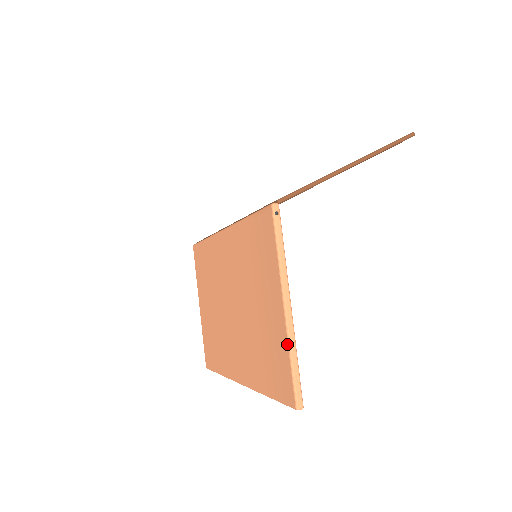
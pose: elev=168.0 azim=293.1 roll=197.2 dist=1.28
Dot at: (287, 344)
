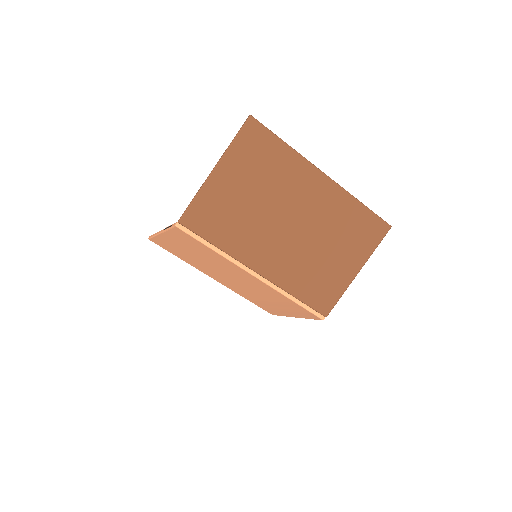
Dot at: occluded
